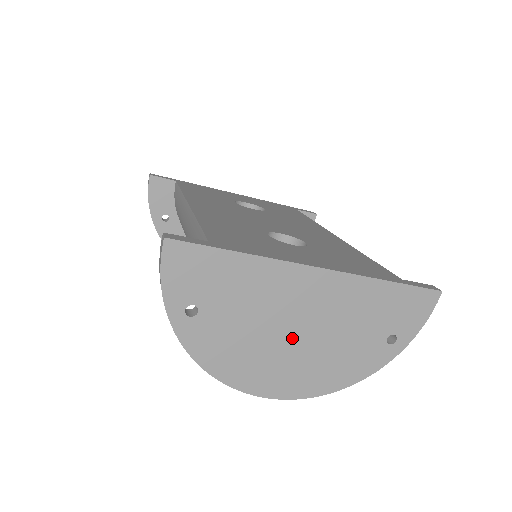
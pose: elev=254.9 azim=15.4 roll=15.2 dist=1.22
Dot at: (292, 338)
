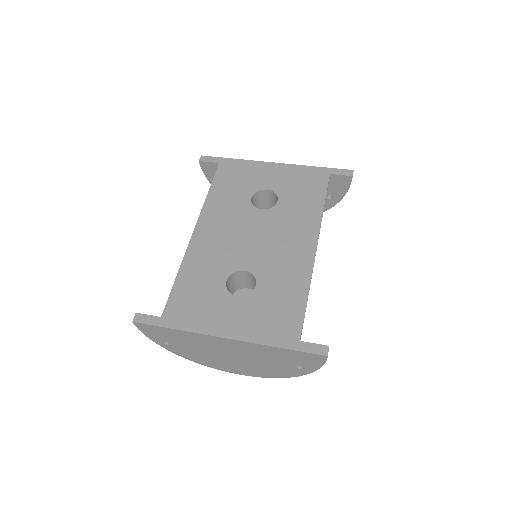
Dot at: (230, 358)
